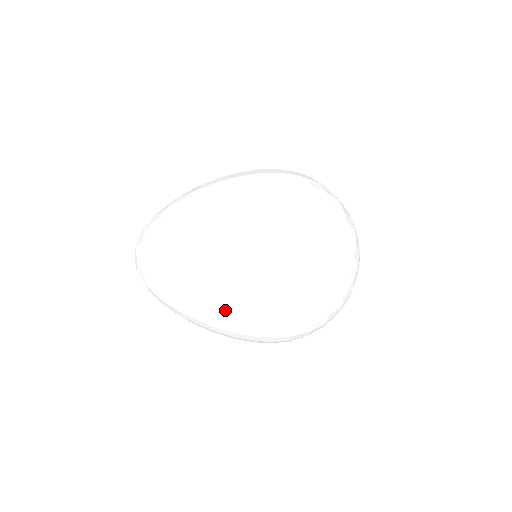
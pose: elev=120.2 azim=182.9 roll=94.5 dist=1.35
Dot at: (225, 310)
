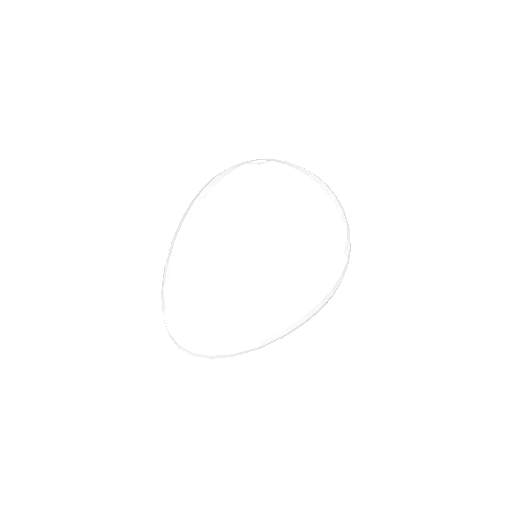
Dot at: (294, 321)
